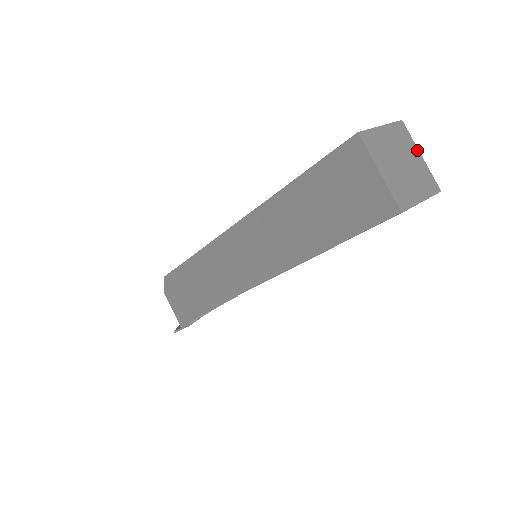
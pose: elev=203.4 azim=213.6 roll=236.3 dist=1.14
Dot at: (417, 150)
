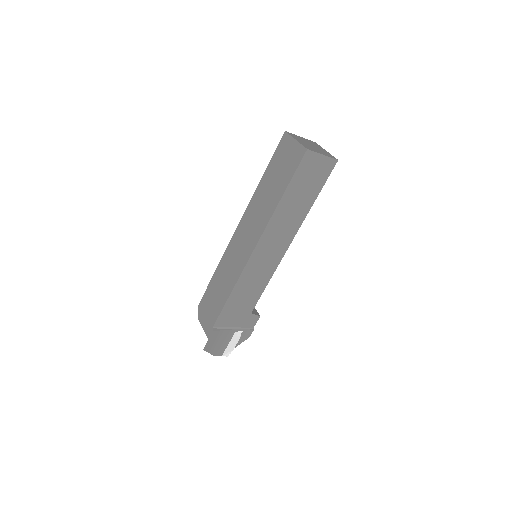
Dot at: (324, 149)
